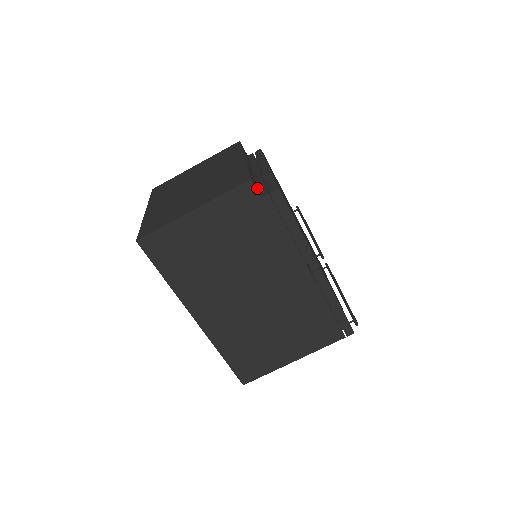
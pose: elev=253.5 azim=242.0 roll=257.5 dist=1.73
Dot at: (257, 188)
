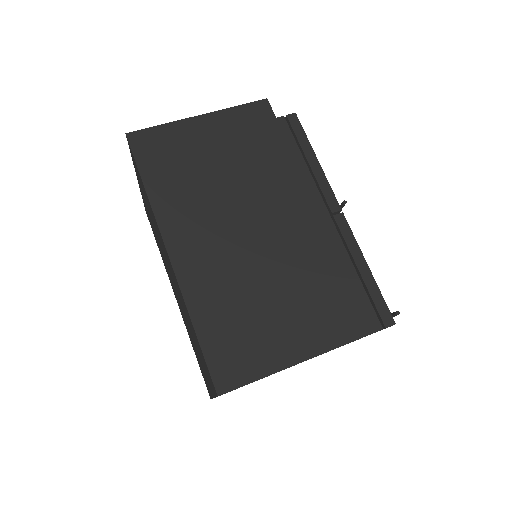
Dot at: occluded
